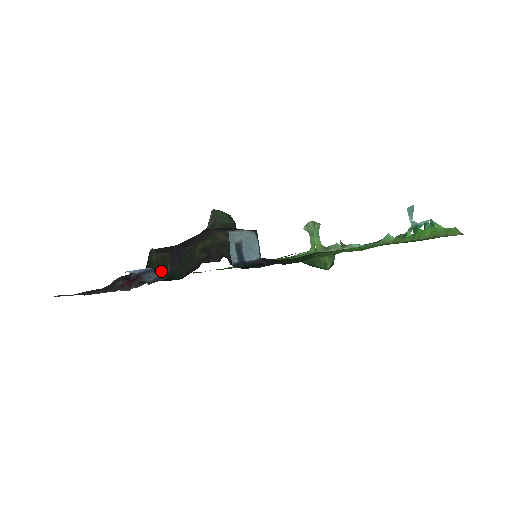
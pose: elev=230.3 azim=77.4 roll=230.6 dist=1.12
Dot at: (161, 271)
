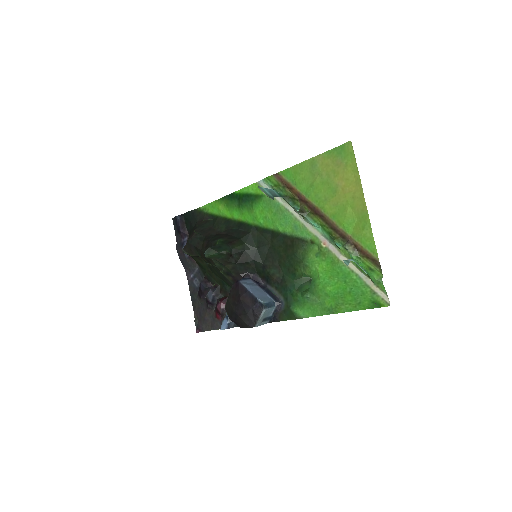
Dot at: occluded
